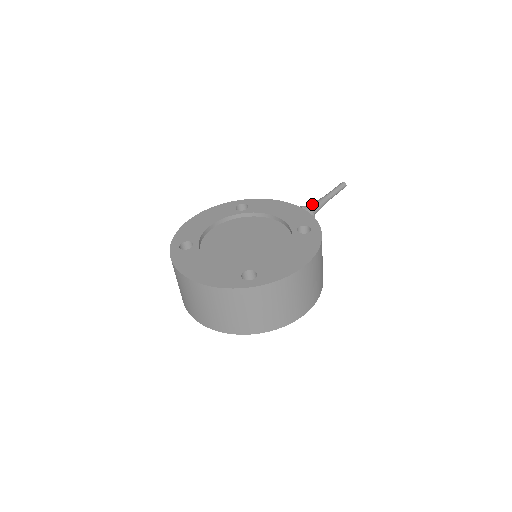
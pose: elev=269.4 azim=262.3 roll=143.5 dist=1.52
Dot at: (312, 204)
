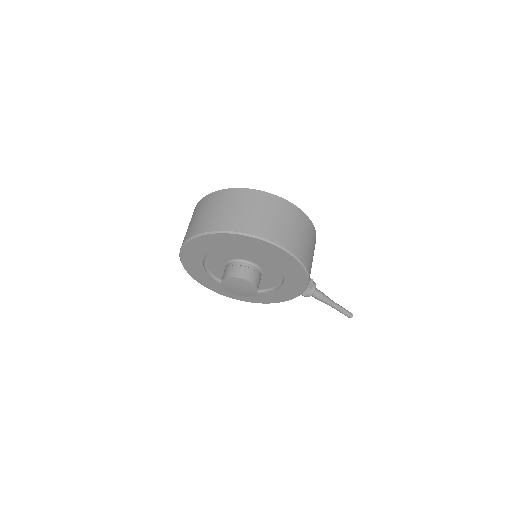
Dot at: occluded
